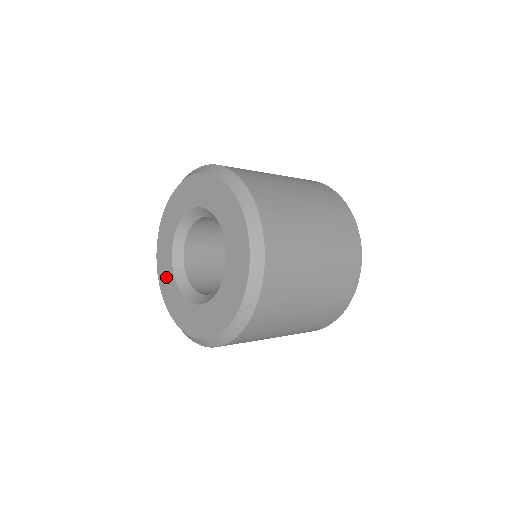
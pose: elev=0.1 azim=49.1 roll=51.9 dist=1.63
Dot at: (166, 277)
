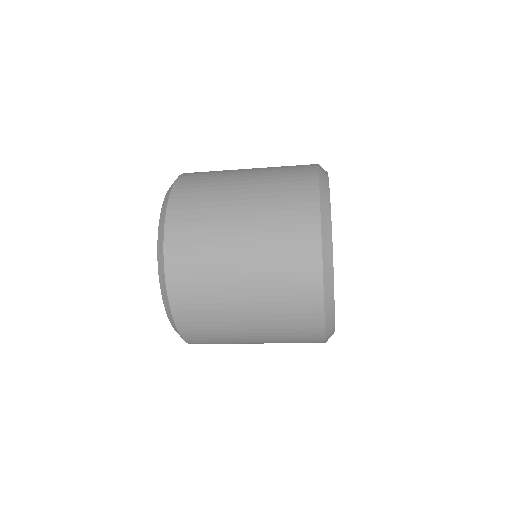
Dot at: occluded
